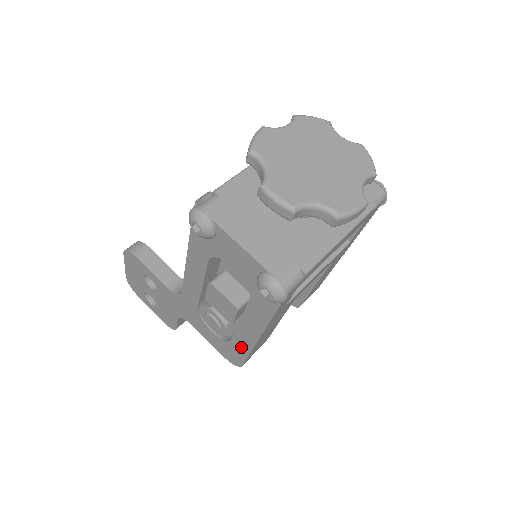
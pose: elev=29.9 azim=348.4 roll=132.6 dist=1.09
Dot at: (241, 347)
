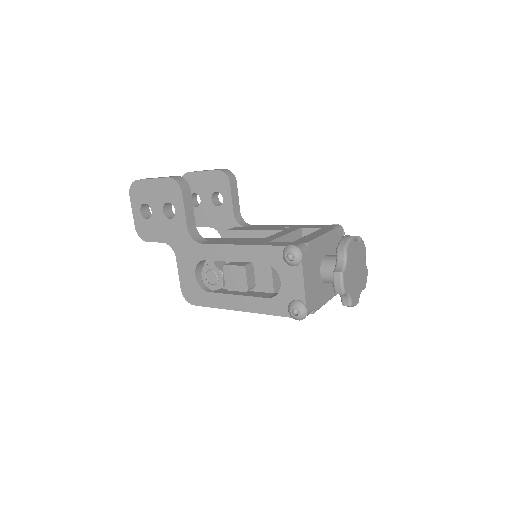
Dot at: (214, 301)
